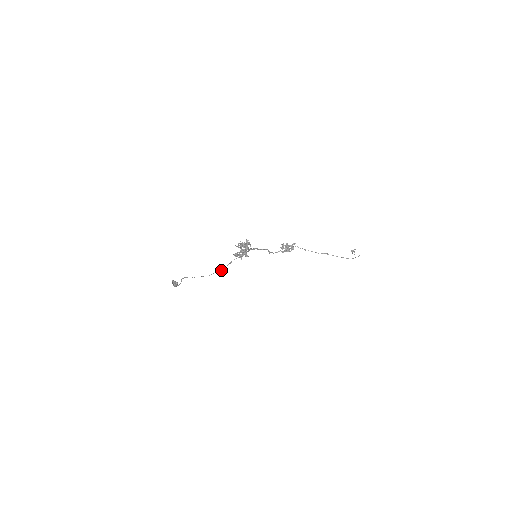
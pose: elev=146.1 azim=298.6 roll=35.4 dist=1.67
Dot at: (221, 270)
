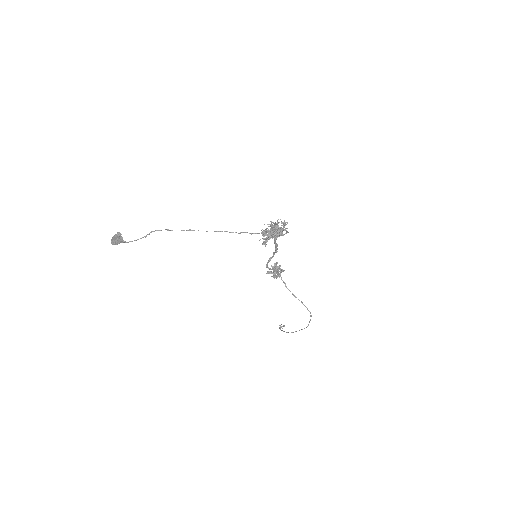
Dot at: (259, 233)
